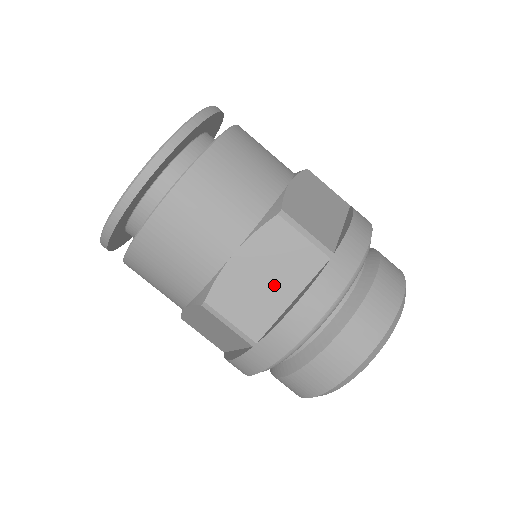
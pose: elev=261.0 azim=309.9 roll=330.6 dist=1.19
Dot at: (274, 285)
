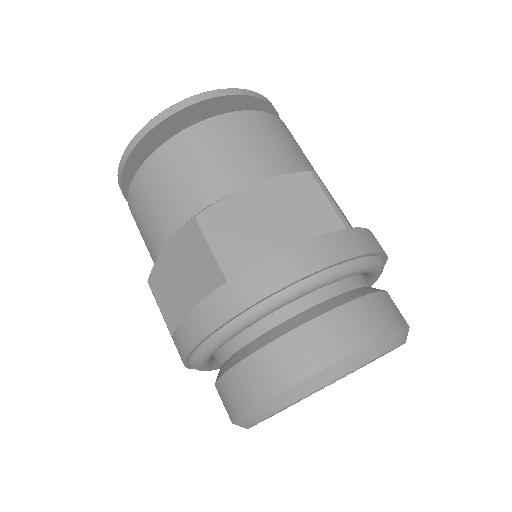
Dot at: (279, 228)
